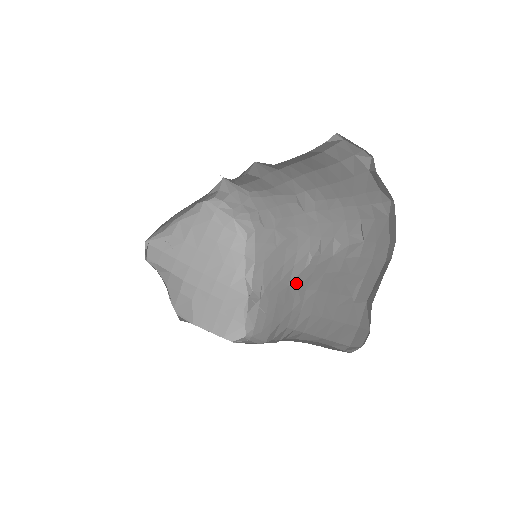
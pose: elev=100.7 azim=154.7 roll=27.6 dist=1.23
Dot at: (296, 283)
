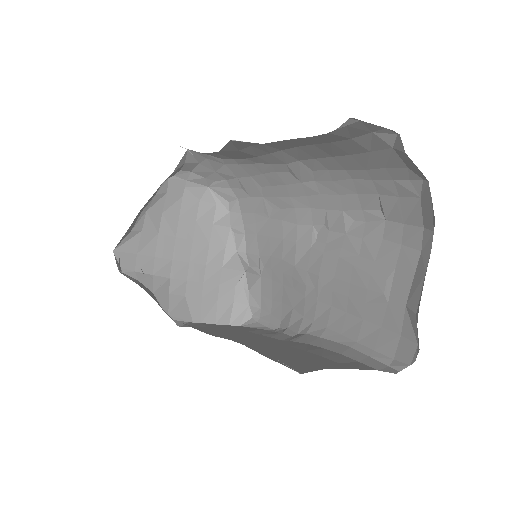
Dot at: (304, 264)
